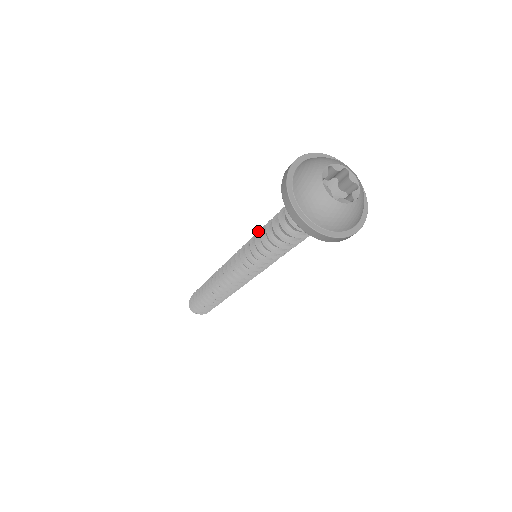
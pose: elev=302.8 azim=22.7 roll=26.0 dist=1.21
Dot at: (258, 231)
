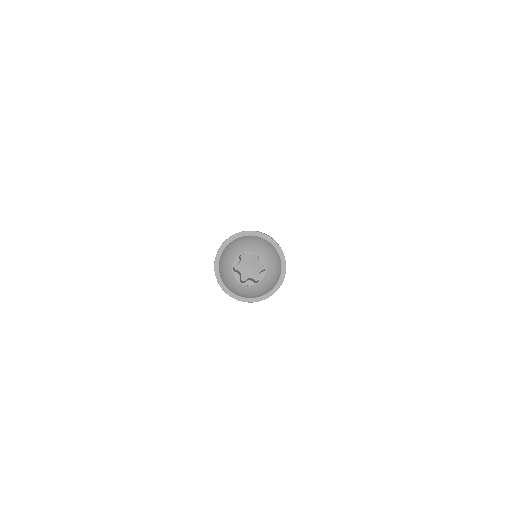
Dot at: occluded
